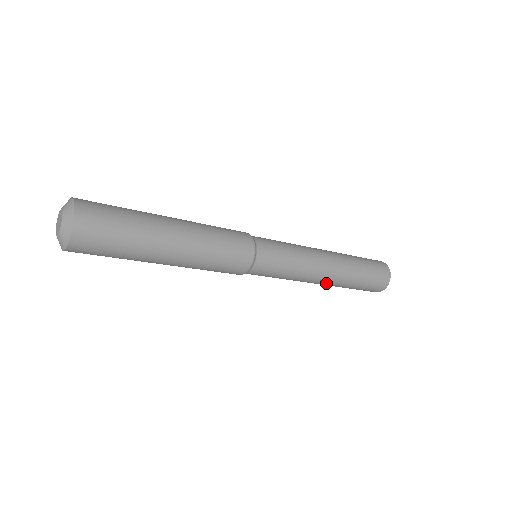
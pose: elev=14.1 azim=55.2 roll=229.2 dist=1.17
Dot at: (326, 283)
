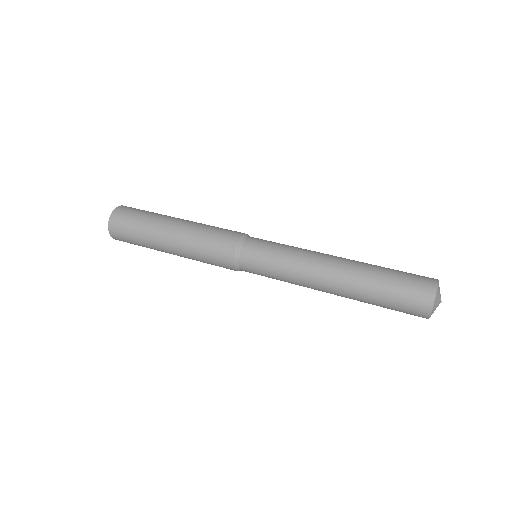
Dot at: occluded
